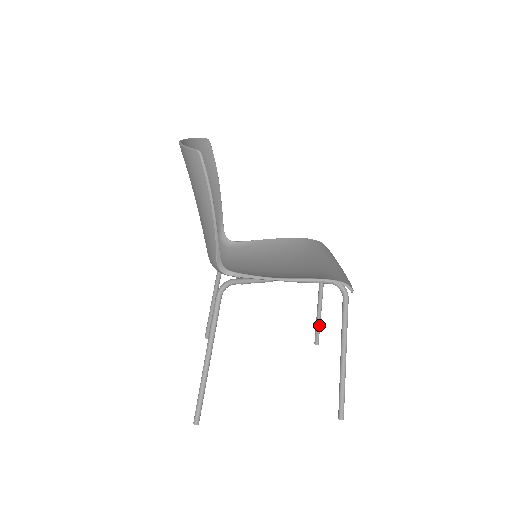
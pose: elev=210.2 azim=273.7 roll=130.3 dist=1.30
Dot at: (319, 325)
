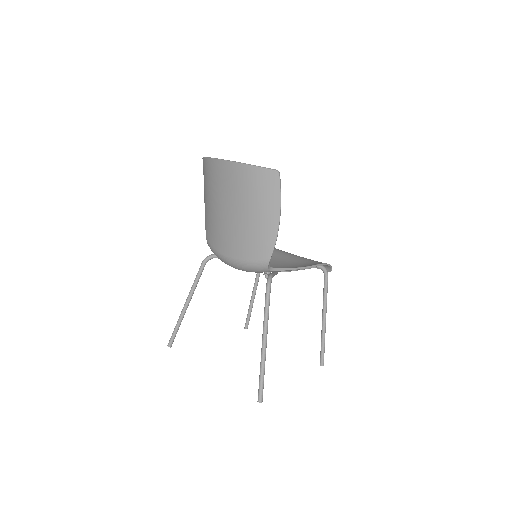
Dot at: (251, 311)
